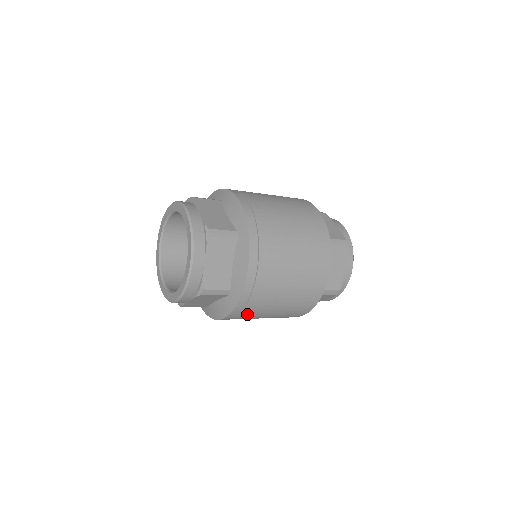
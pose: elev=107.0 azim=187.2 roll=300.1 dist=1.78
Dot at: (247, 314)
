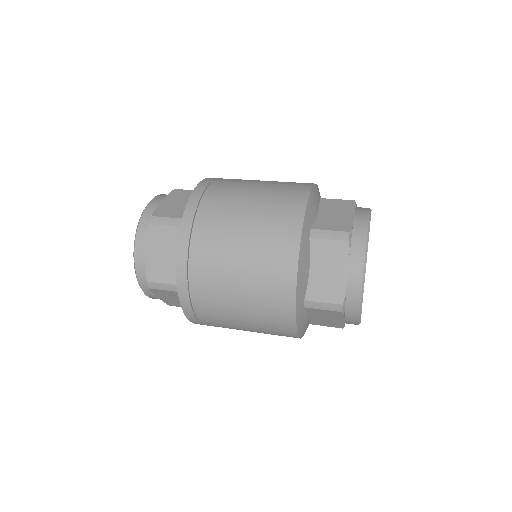
Dot at: occluded
